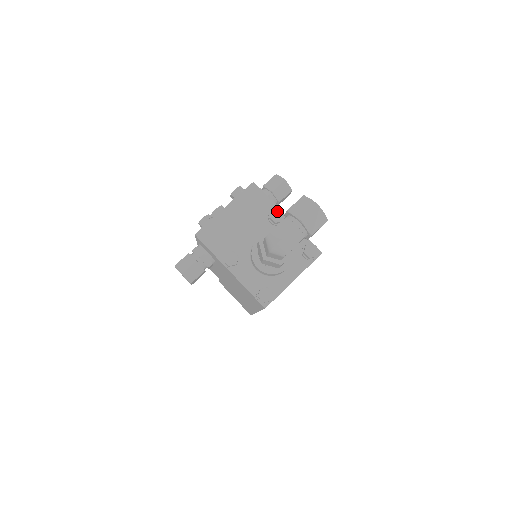
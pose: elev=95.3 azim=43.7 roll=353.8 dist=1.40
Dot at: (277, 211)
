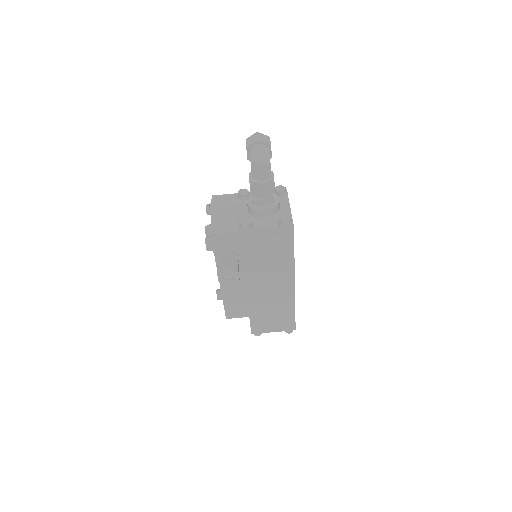
Dot at: (240, 191)
